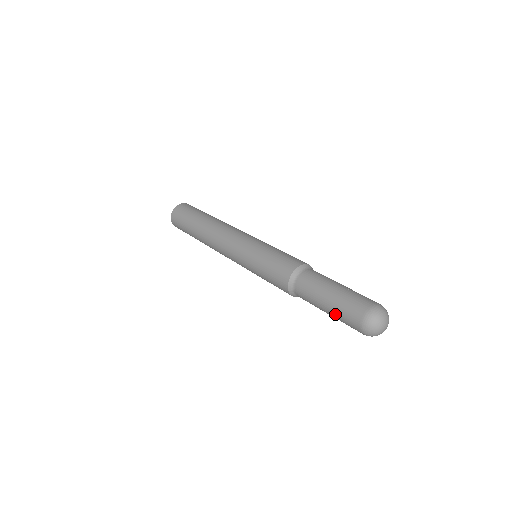
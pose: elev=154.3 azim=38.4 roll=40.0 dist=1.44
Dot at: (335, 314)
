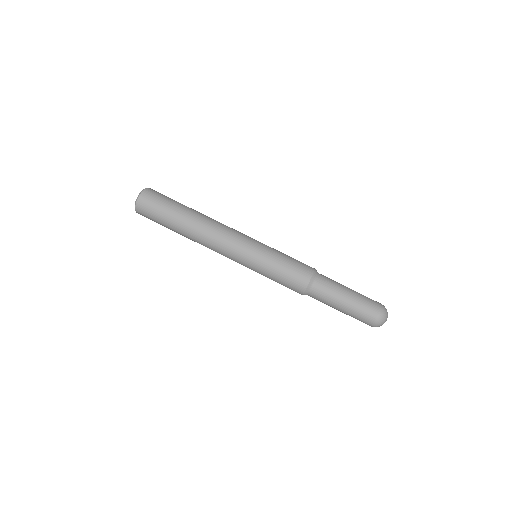
Dot at: occluded
